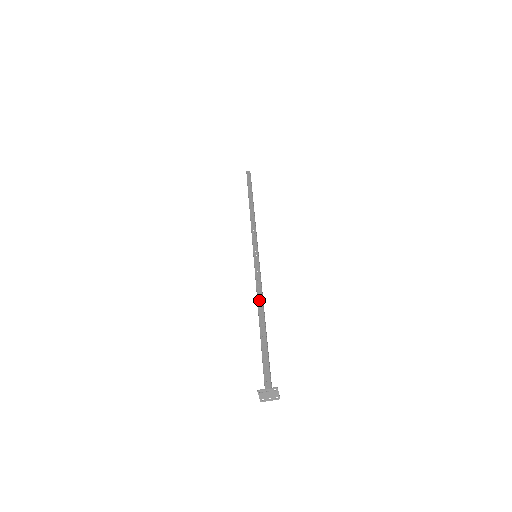
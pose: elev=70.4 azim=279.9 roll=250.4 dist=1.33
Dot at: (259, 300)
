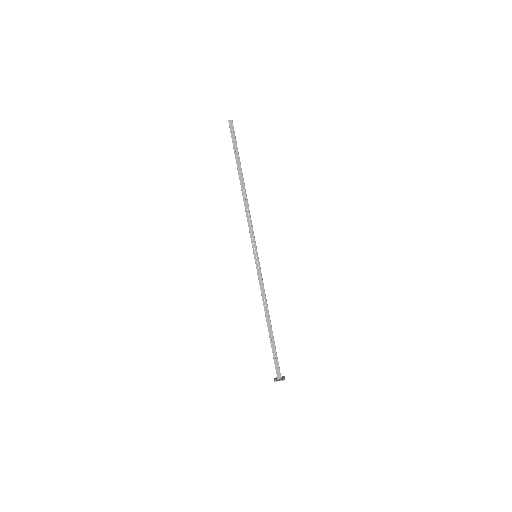
Dot at: (265, 307)
